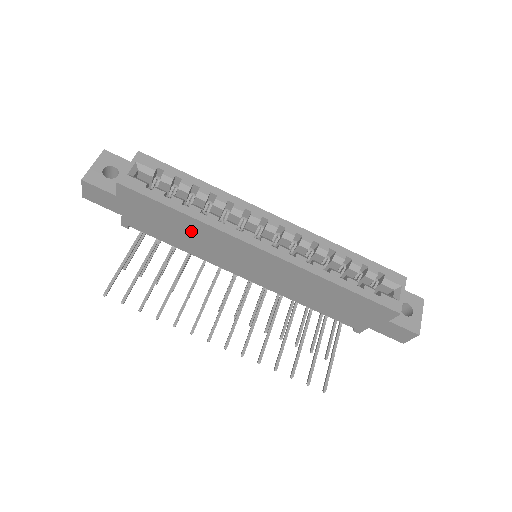
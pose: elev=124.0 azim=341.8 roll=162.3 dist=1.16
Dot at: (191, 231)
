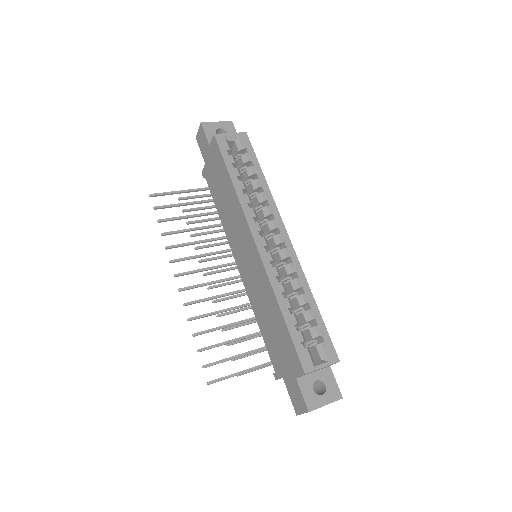
Dot at: (229, 200)
